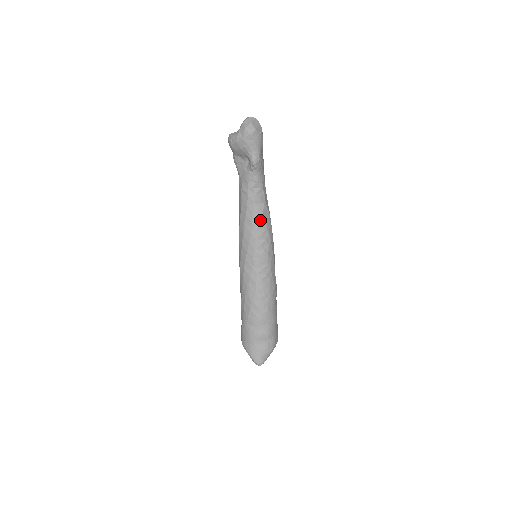
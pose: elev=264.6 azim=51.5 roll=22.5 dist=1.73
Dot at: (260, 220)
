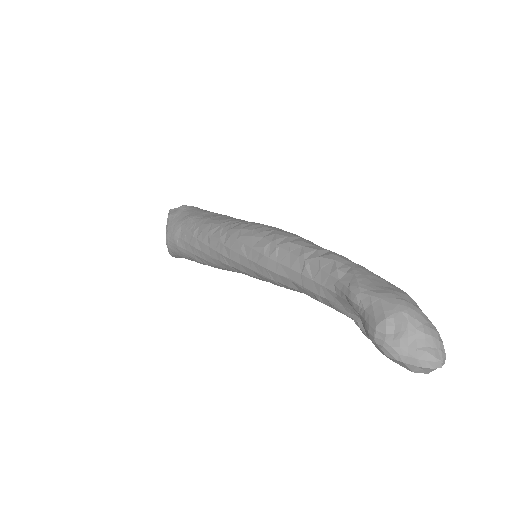
Dot at: occluded
